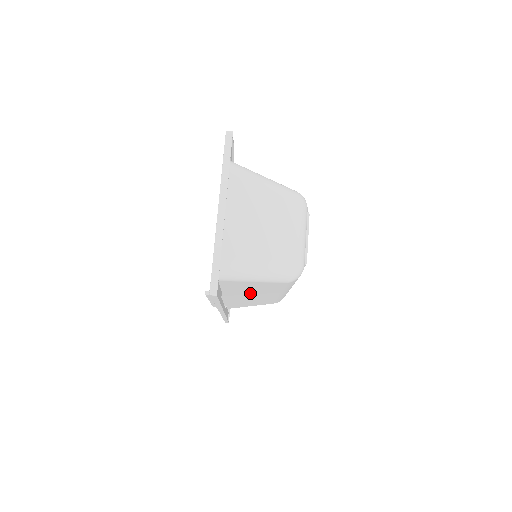
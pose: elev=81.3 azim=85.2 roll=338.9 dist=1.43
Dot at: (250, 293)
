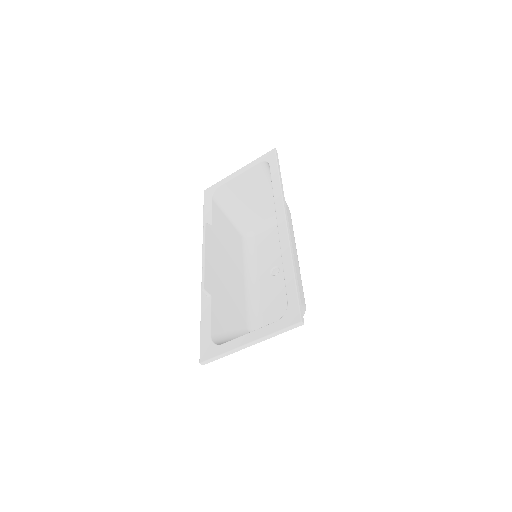
Dot at: (228, 284)
